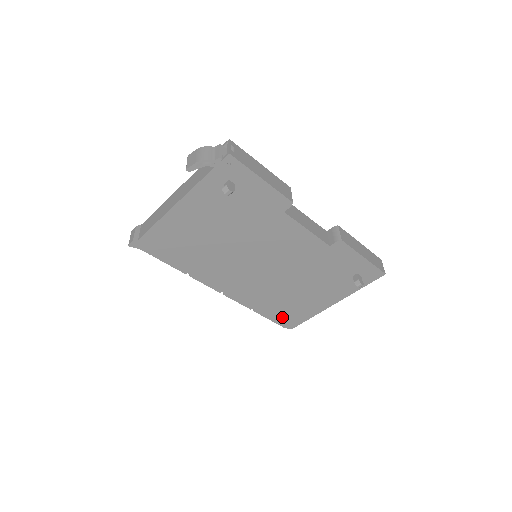
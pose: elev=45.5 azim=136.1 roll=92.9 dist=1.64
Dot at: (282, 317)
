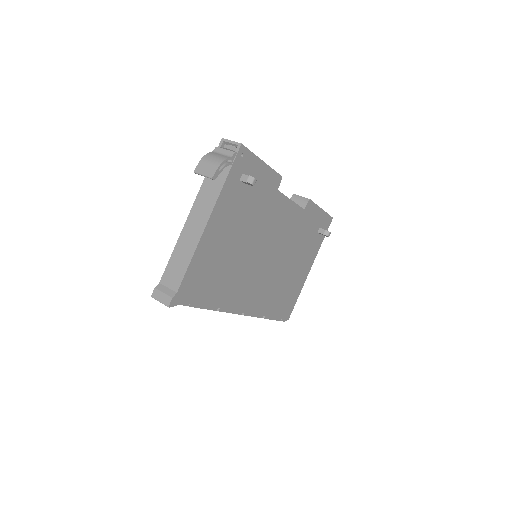
Dot at: (282, 310)
